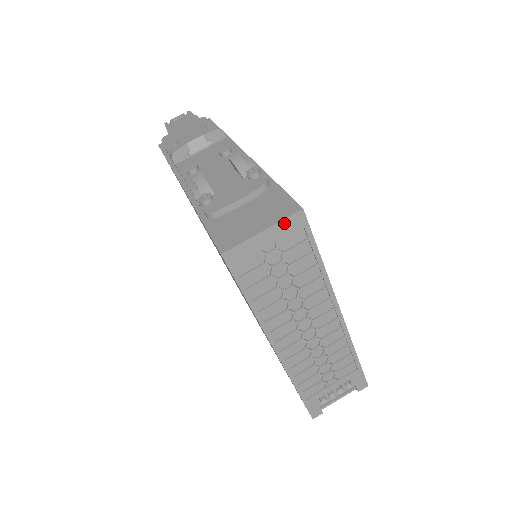
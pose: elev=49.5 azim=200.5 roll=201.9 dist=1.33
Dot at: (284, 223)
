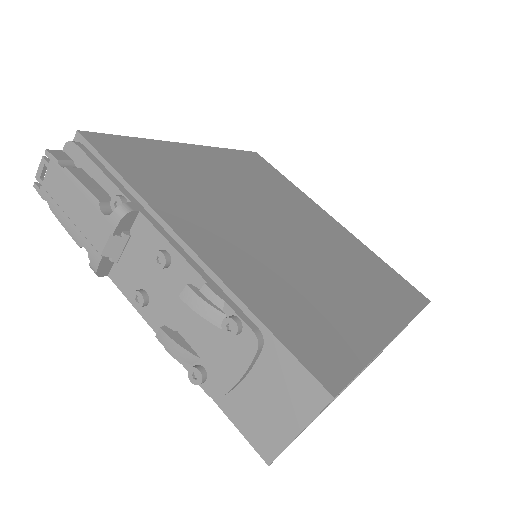
Dot at: (318, 414)
